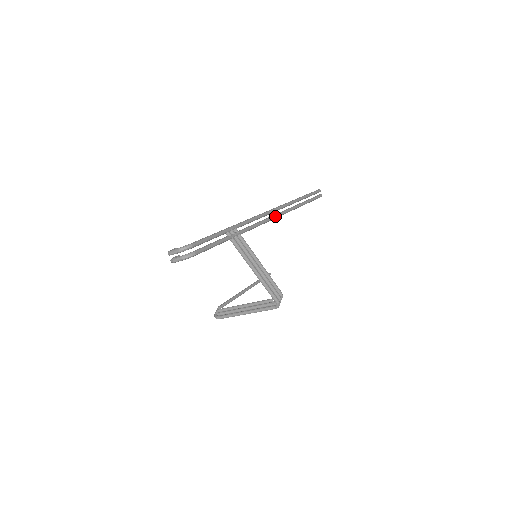
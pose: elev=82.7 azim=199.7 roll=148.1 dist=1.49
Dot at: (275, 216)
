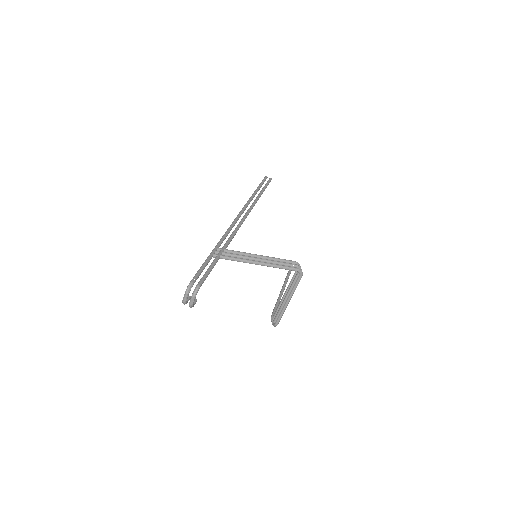
Dot at: (243, 218)
